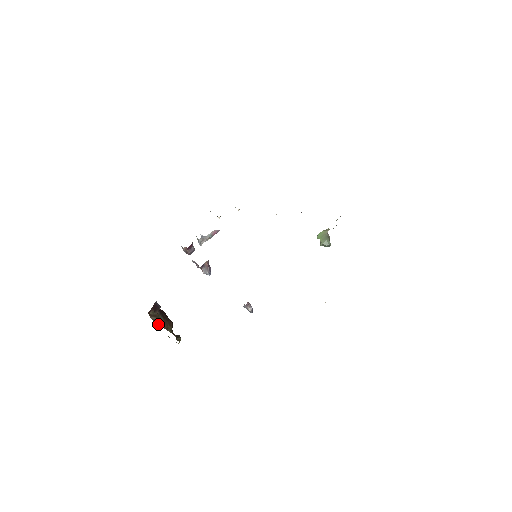
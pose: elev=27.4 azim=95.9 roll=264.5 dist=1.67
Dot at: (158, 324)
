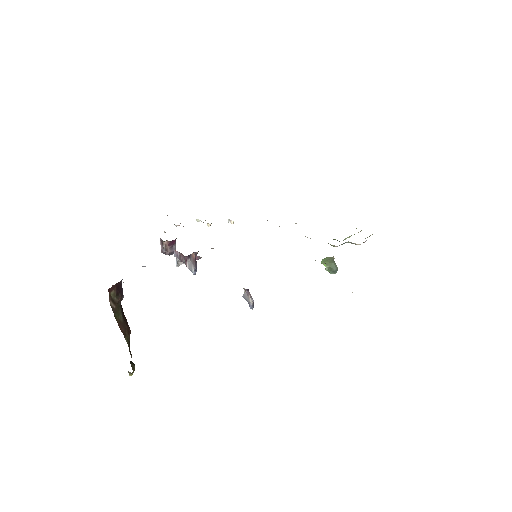
Dot at: occluded
